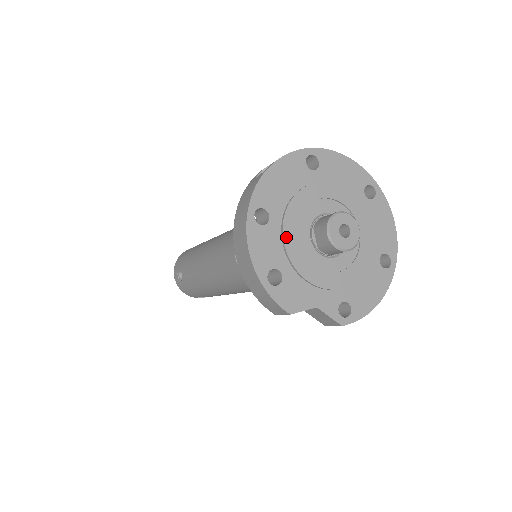
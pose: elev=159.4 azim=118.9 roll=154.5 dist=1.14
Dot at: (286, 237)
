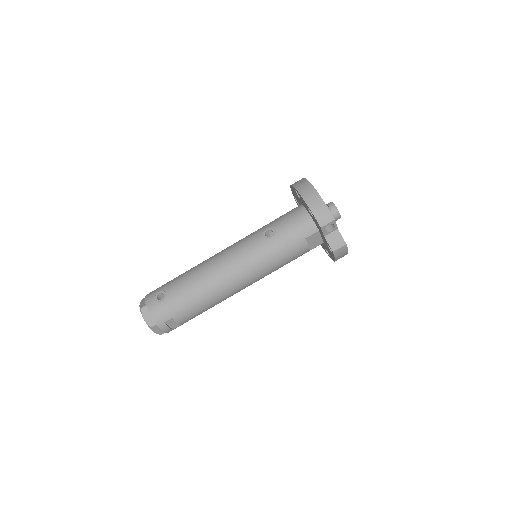
Dot at: occluded
